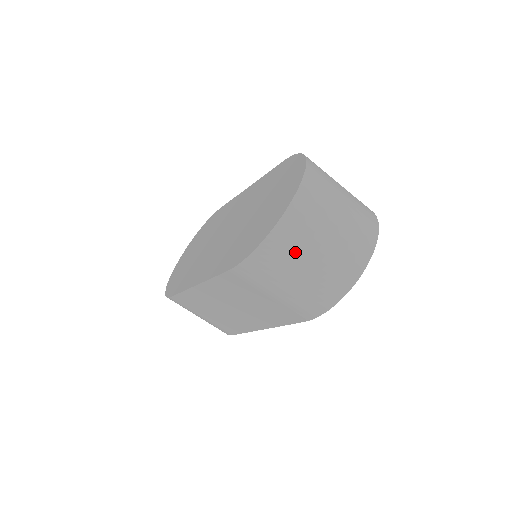
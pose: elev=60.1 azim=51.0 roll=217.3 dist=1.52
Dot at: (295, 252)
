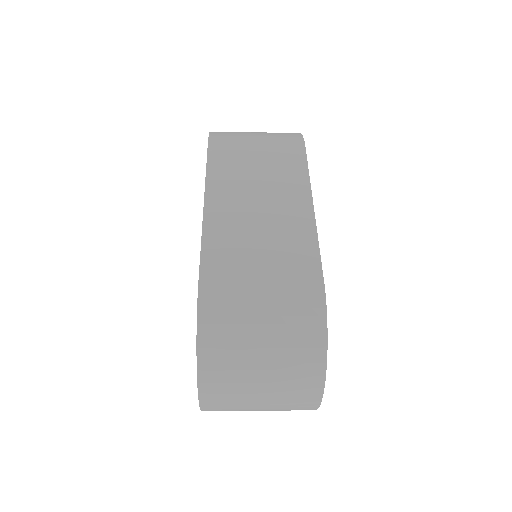
Dot at: occluded
